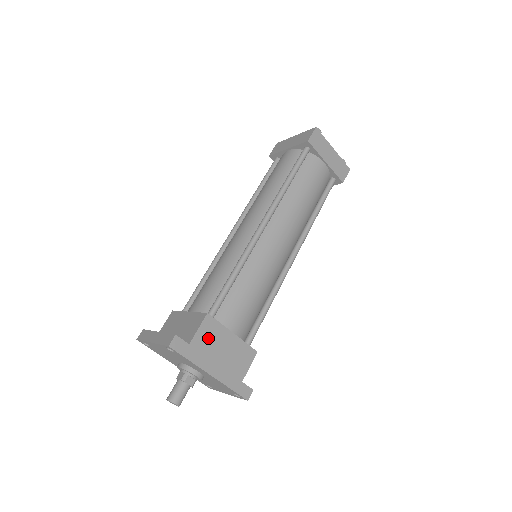
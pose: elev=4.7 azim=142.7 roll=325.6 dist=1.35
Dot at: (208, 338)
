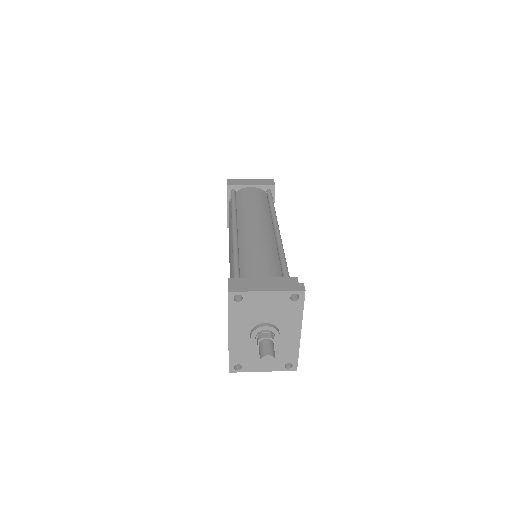
Dot at: occluded
